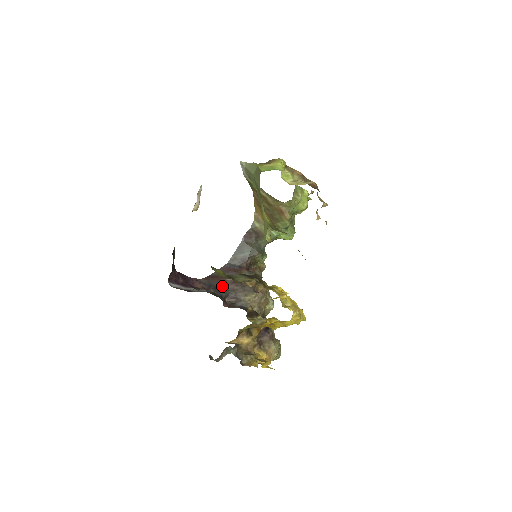
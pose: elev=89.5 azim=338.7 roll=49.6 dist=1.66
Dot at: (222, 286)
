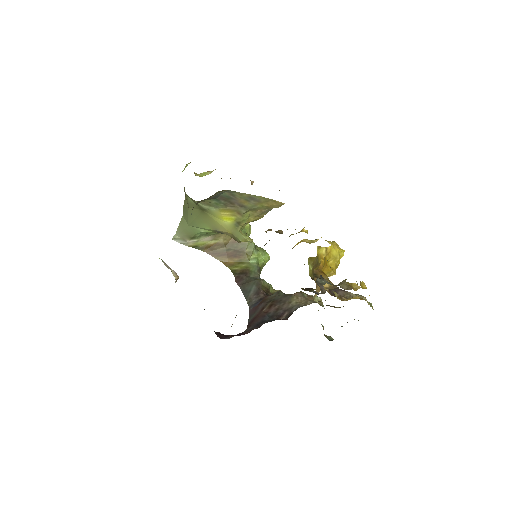
Dot at: (266, 316)
